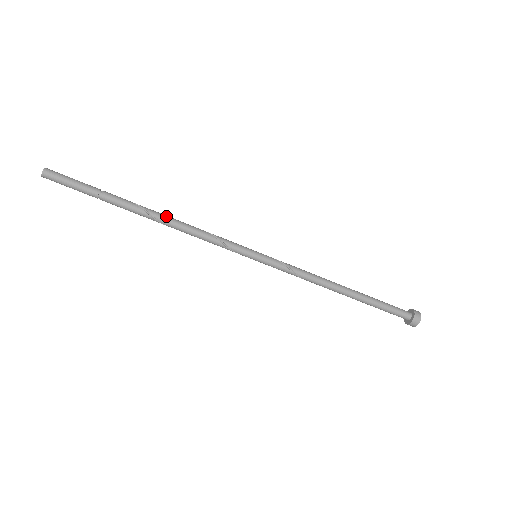
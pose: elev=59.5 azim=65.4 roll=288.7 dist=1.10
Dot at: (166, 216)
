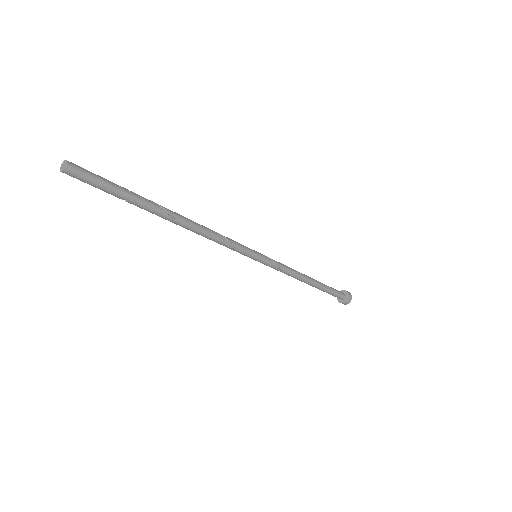
Dot at: (190, 222)
